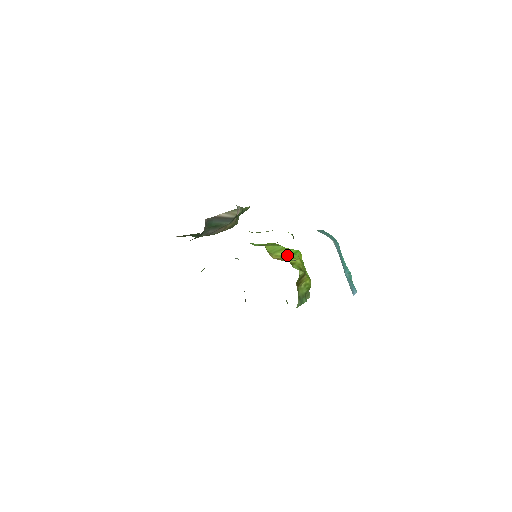
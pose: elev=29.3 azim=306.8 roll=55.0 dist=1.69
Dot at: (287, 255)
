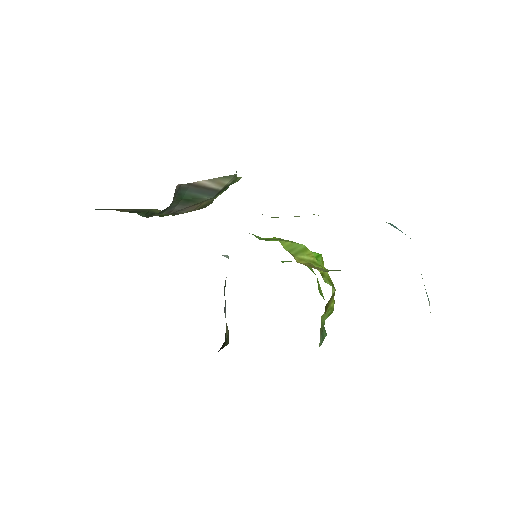
Dot at: (314, 260)
